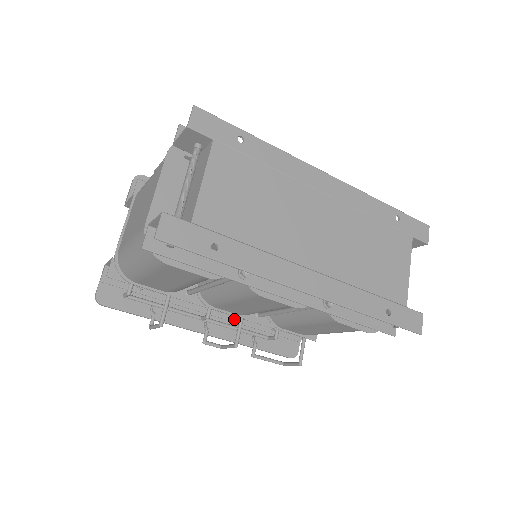
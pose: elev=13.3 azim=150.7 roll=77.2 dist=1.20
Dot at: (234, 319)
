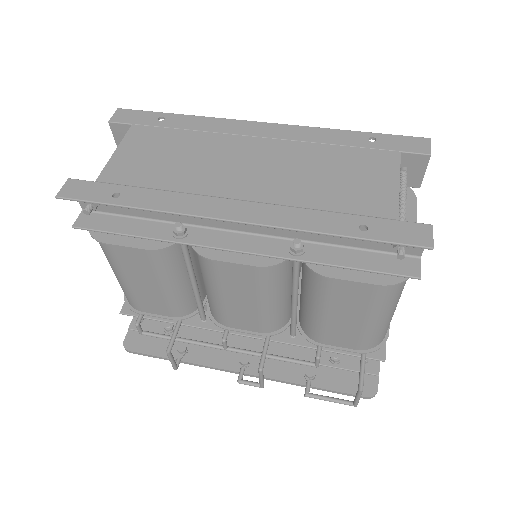
Dot at: (277, 354)
